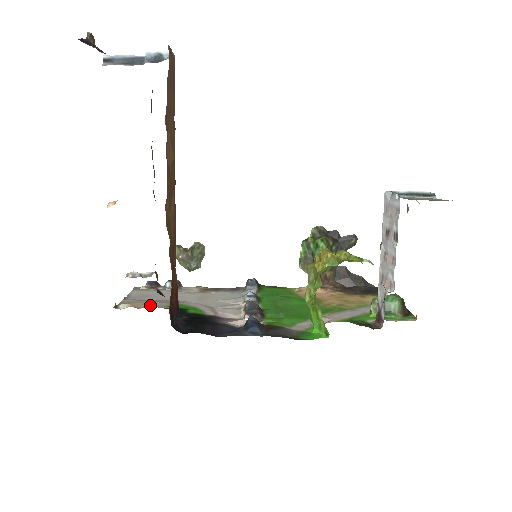
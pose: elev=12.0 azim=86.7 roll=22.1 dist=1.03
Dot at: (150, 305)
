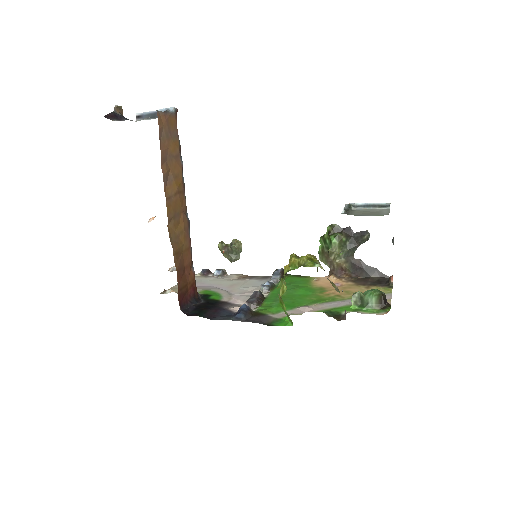
Dot at: occluded
